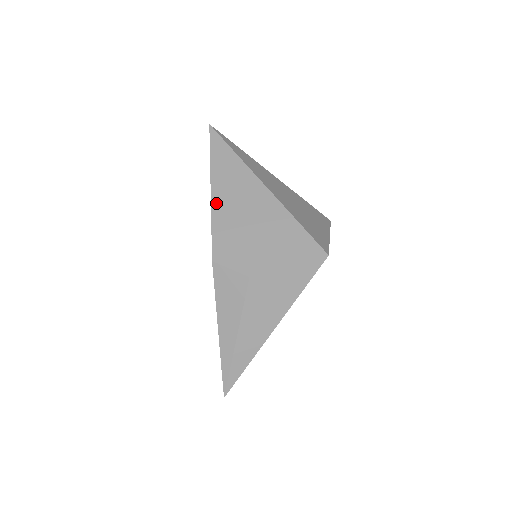
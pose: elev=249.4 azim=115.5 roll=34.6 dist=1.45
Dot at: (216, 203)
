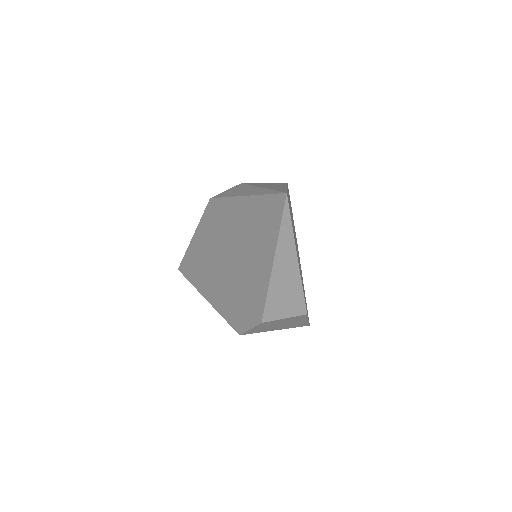
Dot at: occluded
